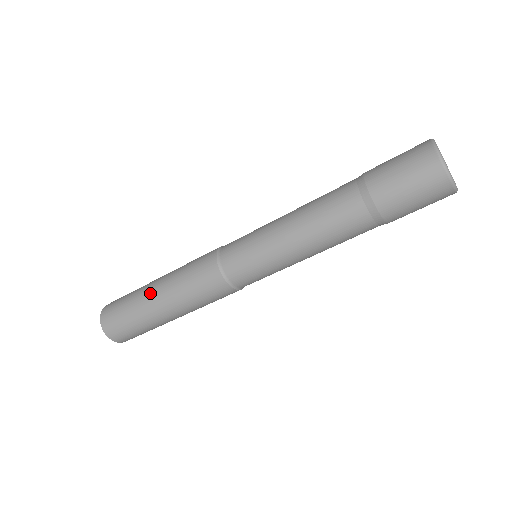
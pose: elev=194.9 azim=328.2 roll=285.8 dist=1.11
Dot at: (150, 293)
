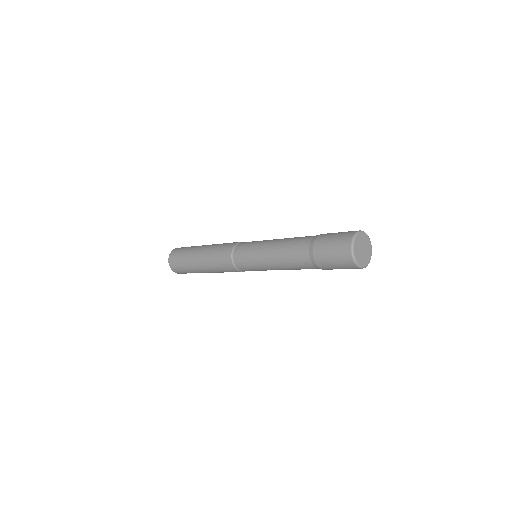
Dot at: (199, 248)
